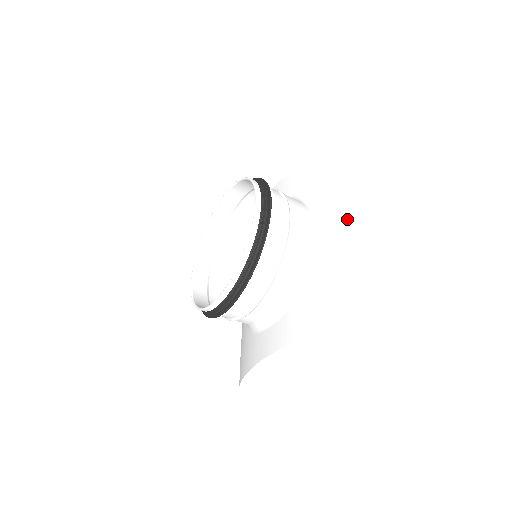
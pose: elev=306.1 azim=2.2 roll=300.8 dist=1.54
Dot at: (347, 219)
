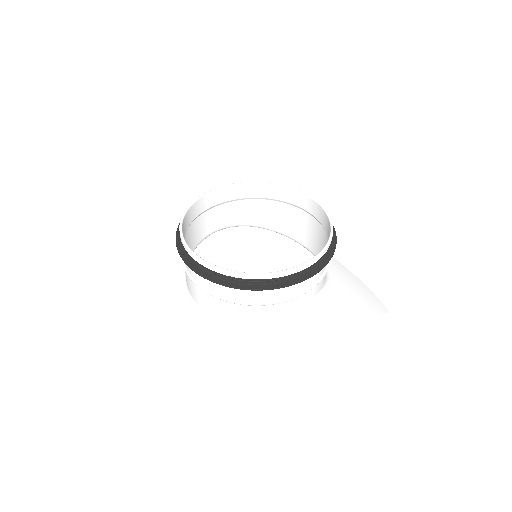
Dot at: occluded
